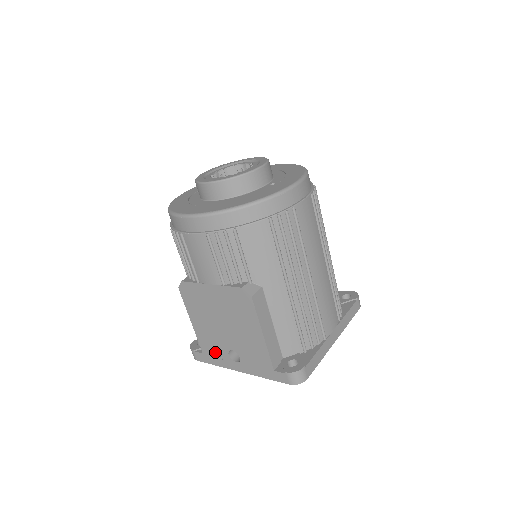
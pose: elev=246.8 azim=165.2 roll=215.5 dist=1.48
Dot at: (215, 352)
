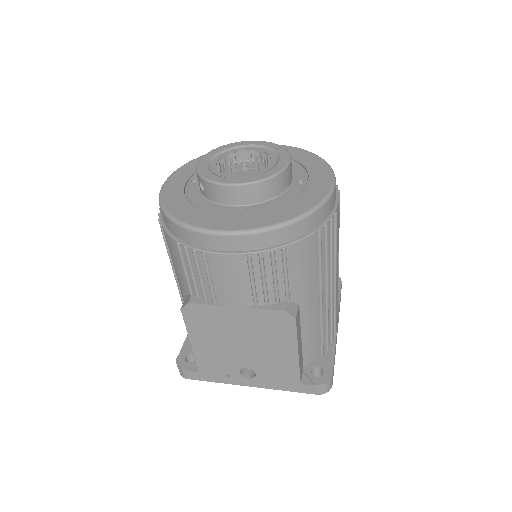
Dot at: (219, 370)
